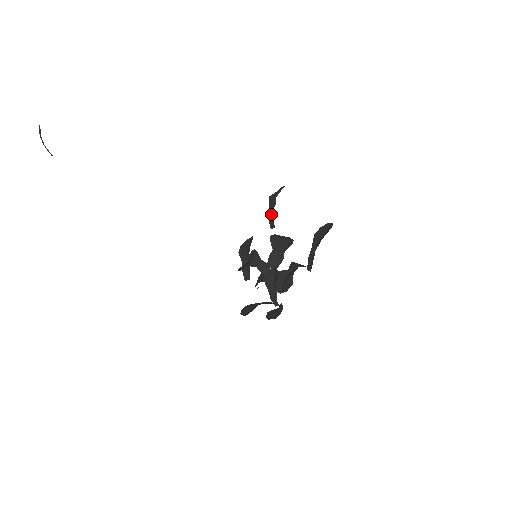
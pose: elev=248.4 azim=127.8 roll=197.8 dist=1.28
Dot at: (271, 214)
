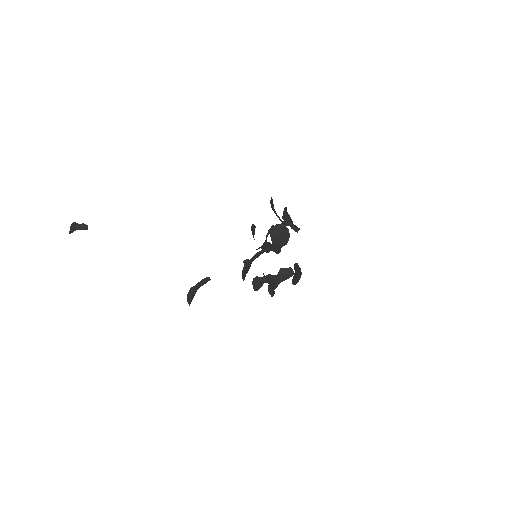
Dot at: occluded
